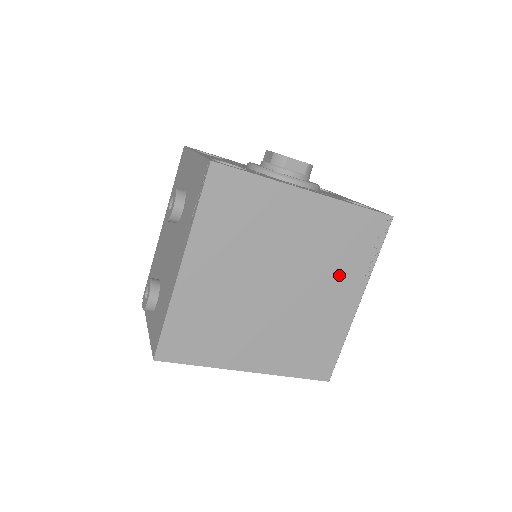
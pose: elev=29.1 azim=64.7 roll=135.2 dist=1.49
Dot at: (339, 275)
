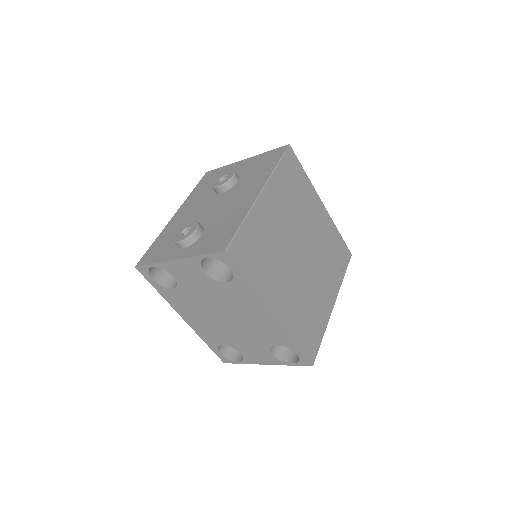
Dot at: (328, 273)
